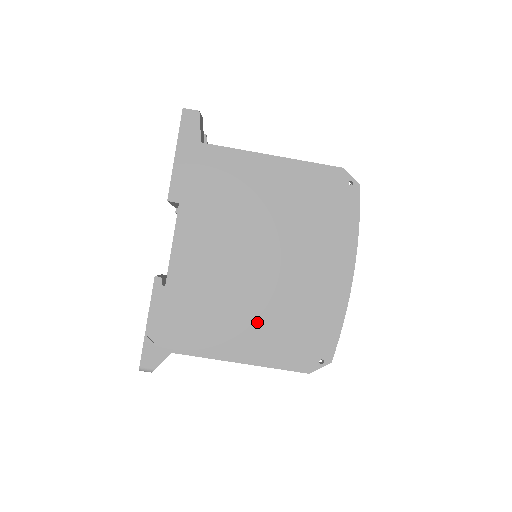
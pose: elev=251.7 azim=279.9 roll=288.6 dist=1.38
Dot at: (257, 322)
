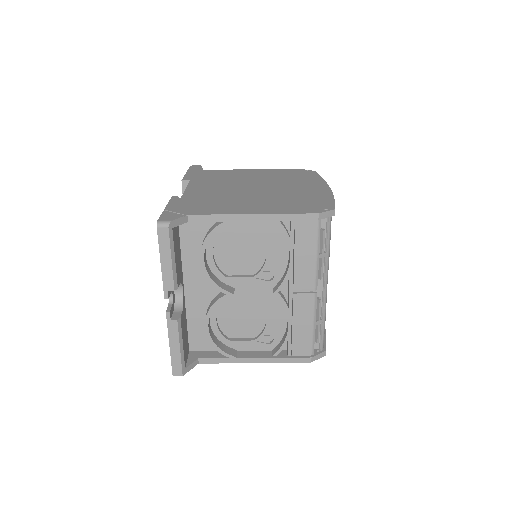
Dot at: (261, 202)
